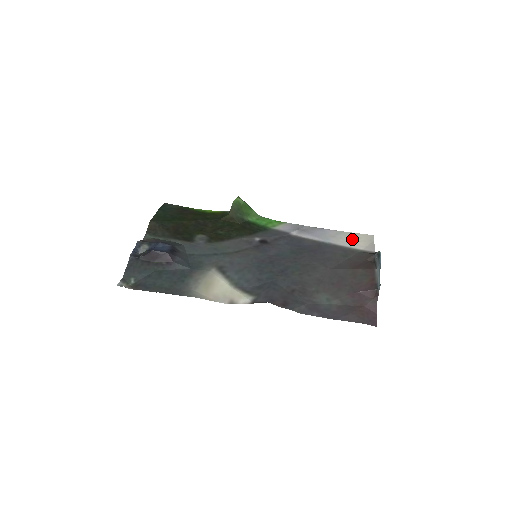
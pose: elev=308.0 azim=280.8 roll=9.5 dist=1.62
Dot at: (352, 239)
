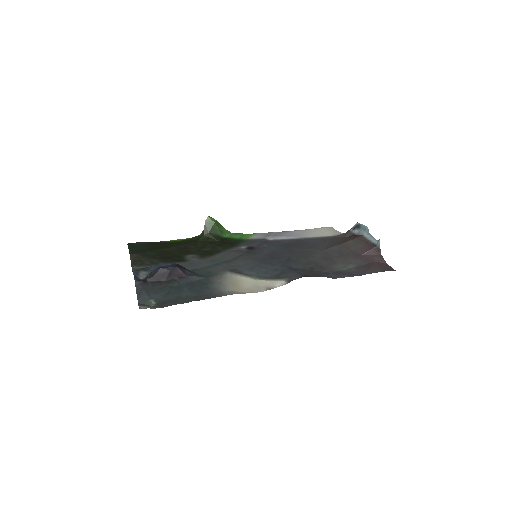
Dot at: (318, 232)
